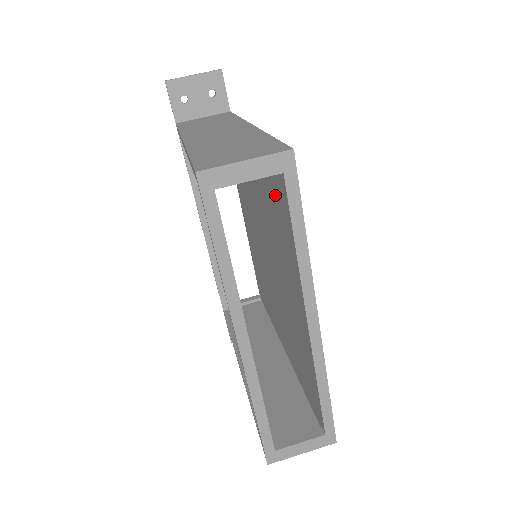
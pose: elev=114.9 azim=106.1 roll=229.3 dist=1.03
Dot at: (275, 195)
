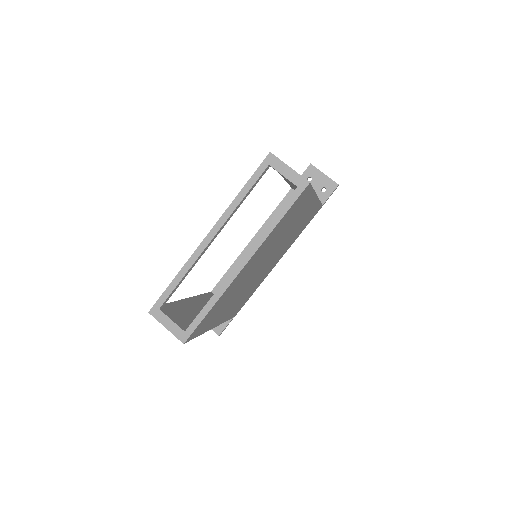
Dot at: occluded
